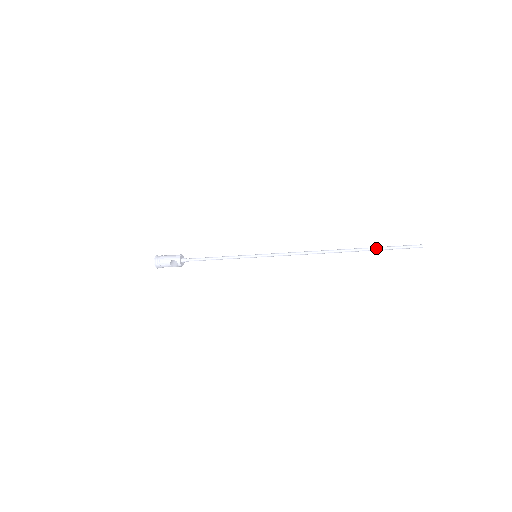
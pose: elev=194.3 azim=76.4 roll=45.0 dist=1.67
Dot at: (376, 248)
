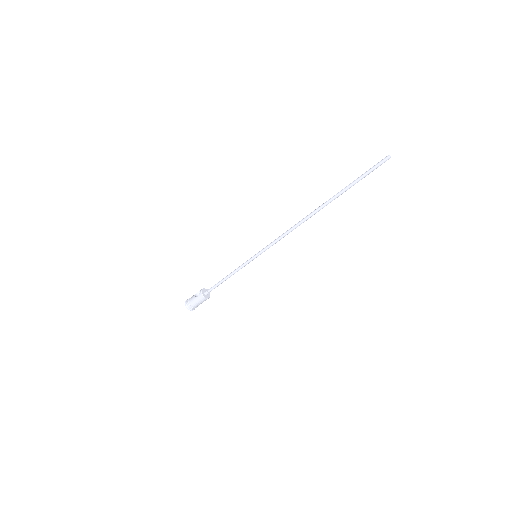
Dot at: (348, 185)
